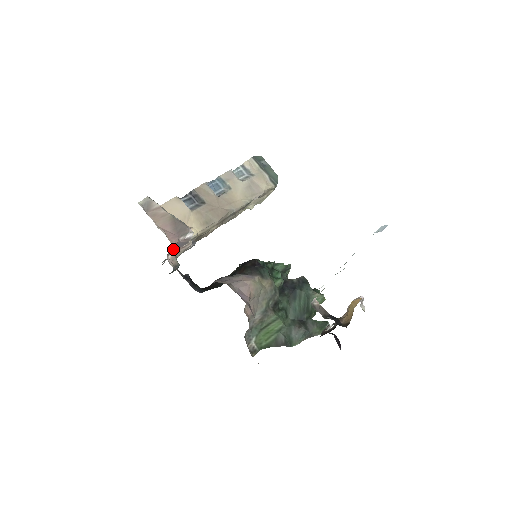
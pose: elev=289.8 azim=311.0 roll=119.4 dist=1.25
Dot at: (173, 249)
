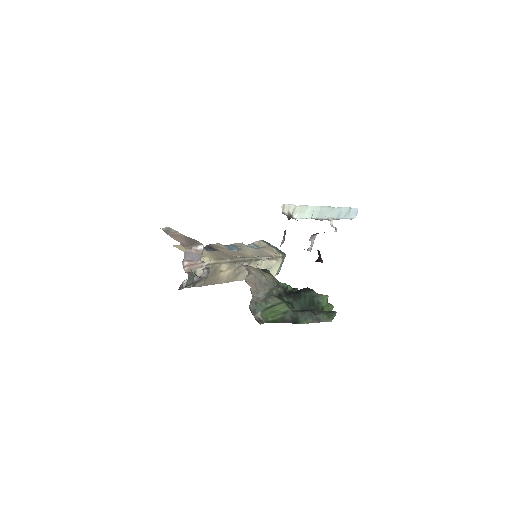
Dot at: (188, 261)
